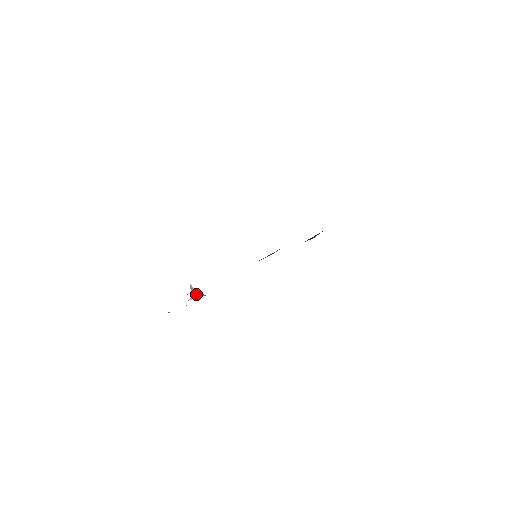
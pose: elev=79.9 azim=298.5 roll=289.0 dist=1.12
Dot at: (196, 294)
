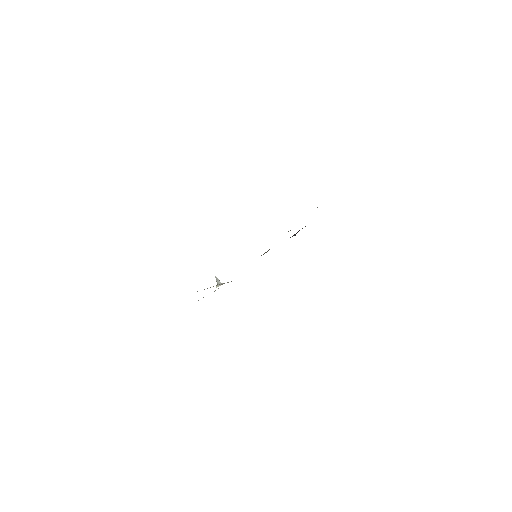
Dot at: (220, 283)
